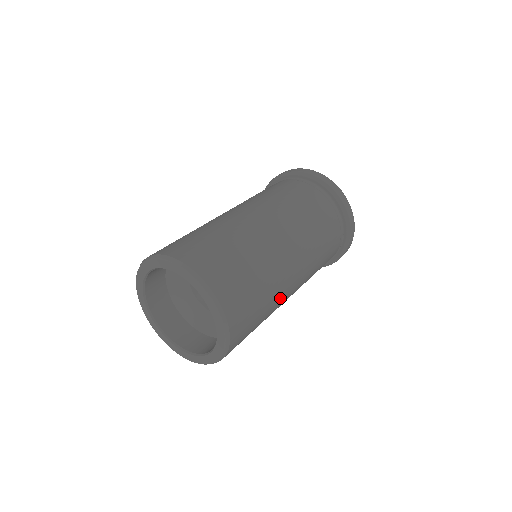
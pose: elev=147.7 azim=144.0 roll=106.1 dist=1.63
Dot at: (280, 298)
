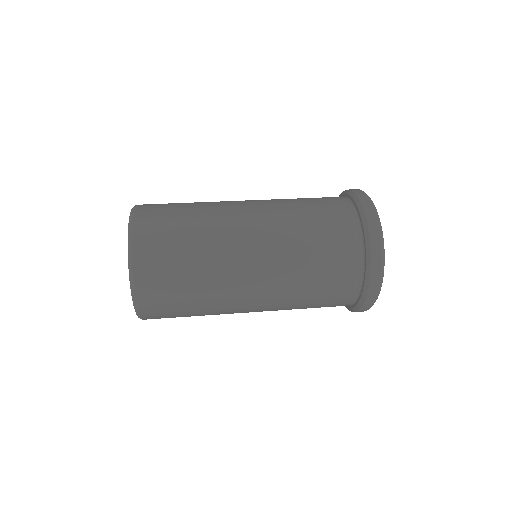
Dot at: (224, 298)
